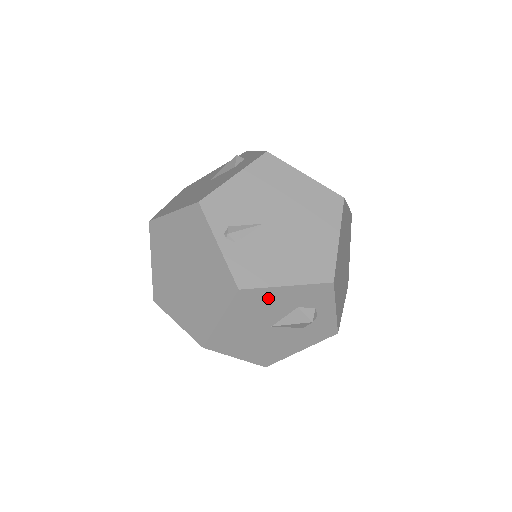
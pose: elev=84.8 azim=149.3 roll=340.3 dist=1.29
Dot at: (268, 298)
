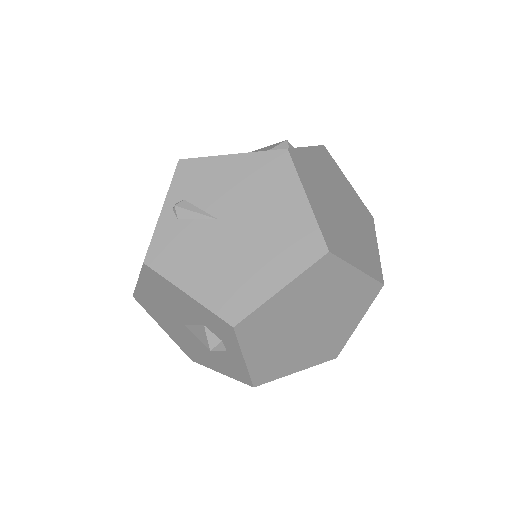
Dot at: (173, 292)
